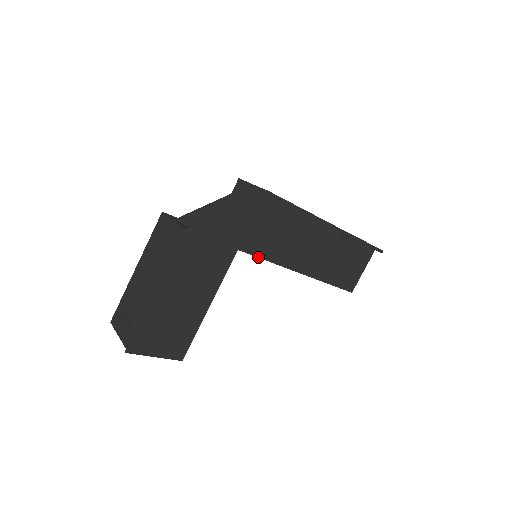
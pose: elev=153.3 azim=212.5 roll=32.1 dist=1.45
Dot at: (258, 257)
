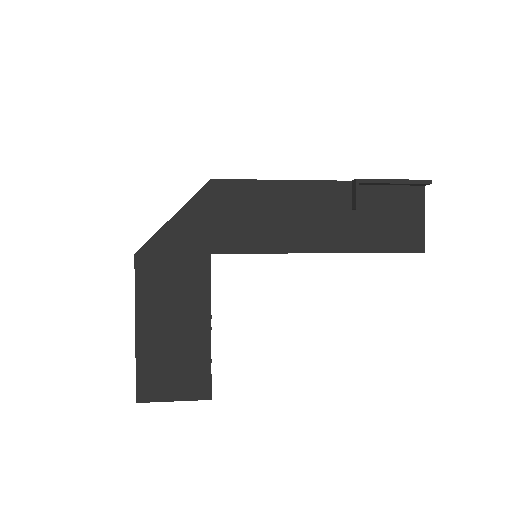
Dot at: (243, 253)
